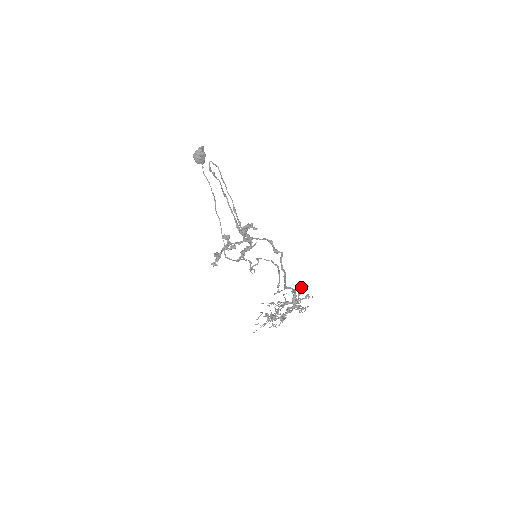
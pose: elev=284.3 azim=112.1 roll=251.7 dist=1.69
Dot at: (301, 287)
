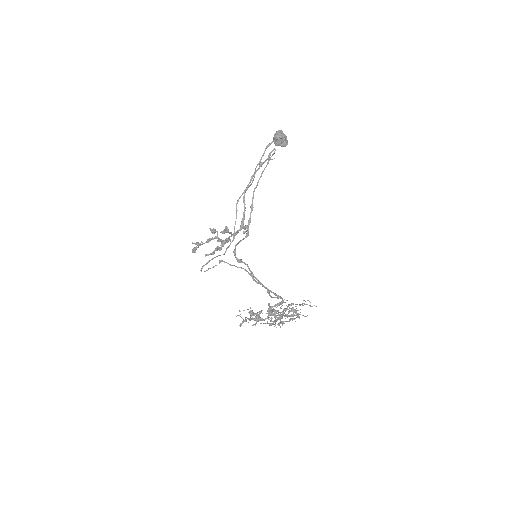
Dot at: (296, 304)
